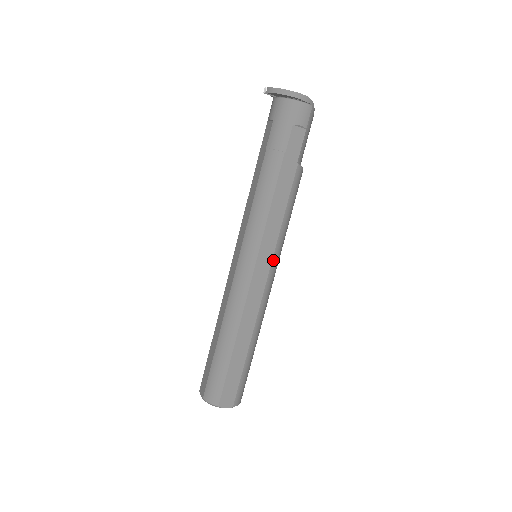
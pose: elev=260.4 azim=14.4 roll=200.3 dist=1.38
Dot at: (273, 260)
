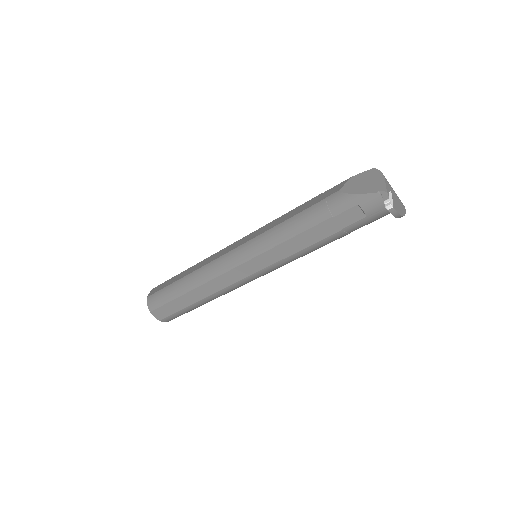
Dot at: occluded
